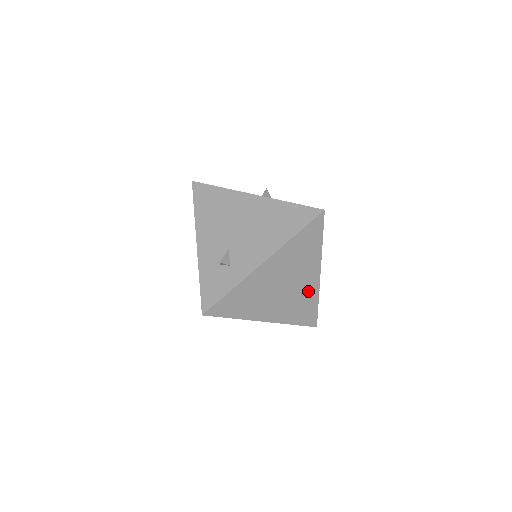
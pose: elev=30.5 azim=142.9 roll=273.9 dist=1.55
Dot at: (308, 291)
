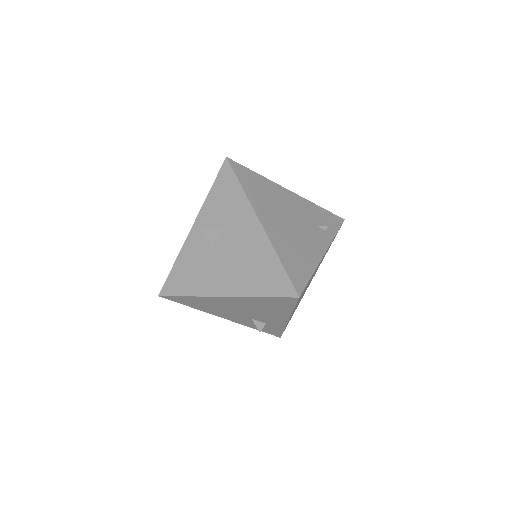
Dot at: (324, 255)
